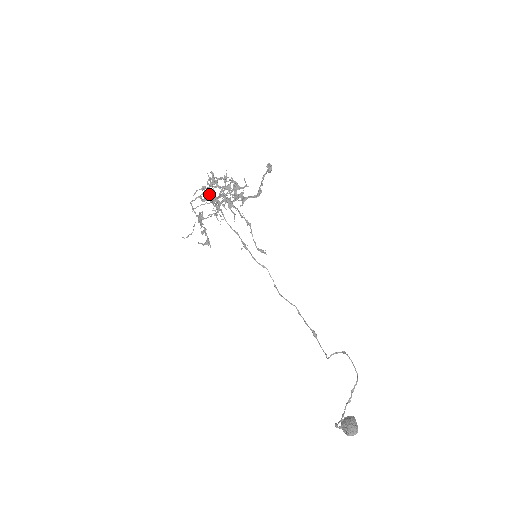
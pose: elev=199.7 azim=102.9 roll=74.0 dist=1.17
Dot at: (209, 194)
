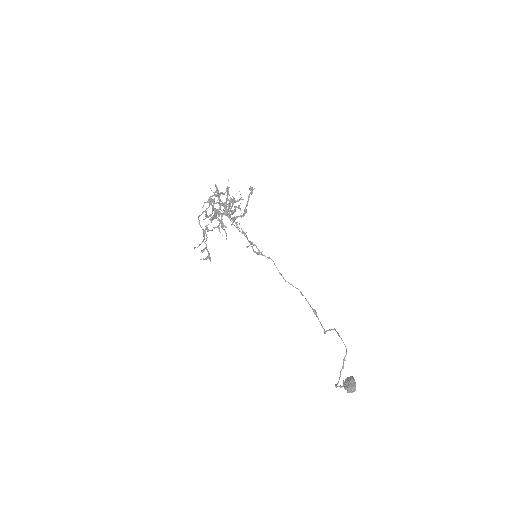
Dot at: occluded
